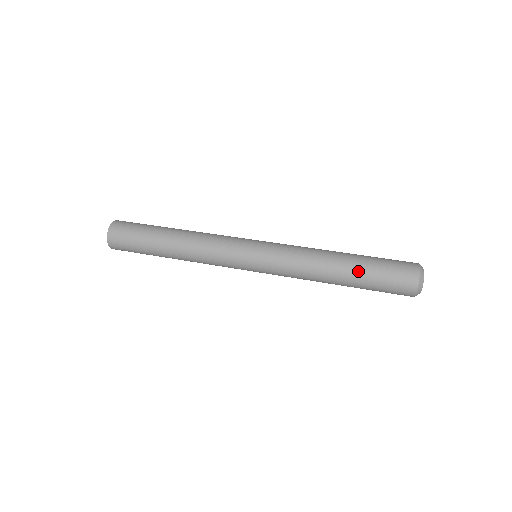
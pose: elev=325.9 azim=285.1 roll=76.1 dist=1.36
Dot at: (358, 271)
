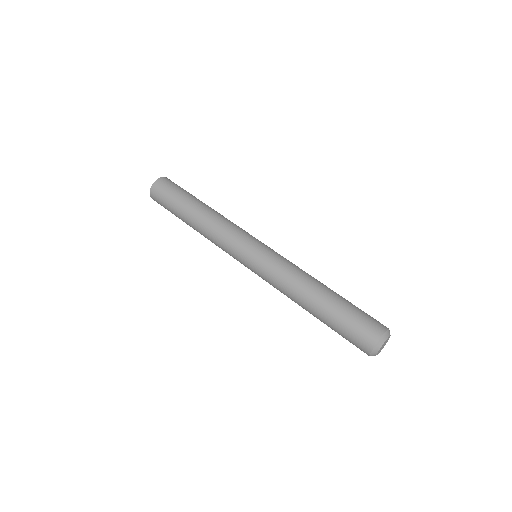
Dot at: (322, 321)
